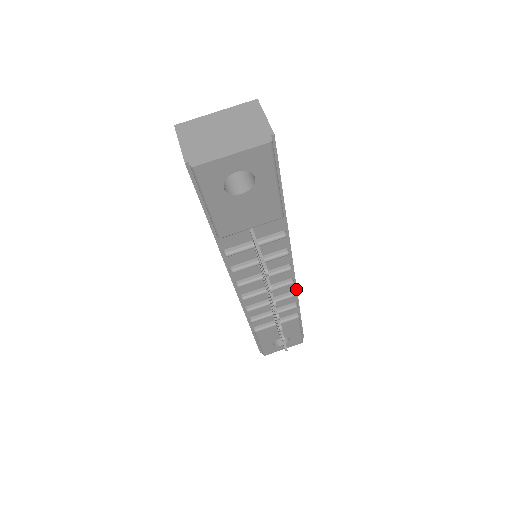
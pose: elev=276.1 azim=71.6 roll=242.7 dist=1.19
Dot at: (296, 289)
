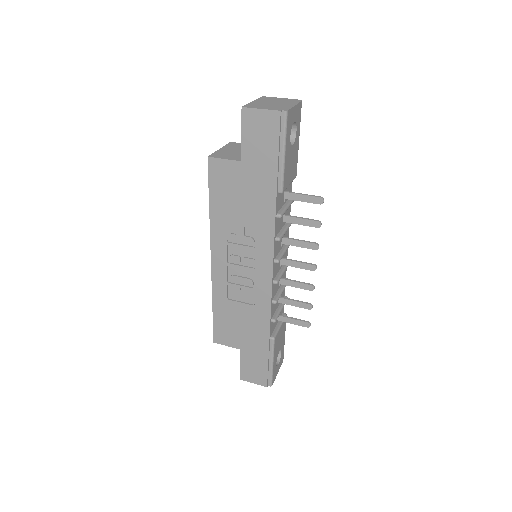
Dot at: occluded
